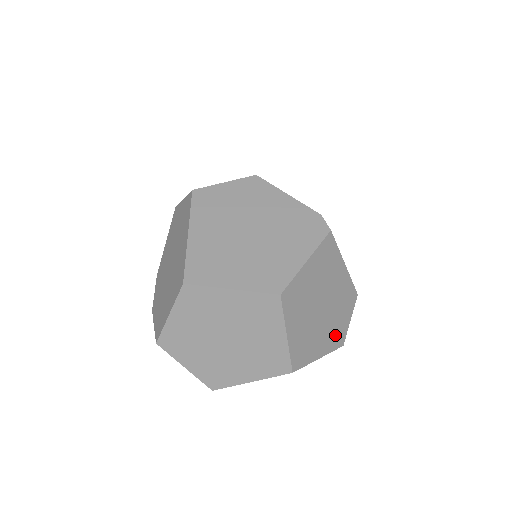
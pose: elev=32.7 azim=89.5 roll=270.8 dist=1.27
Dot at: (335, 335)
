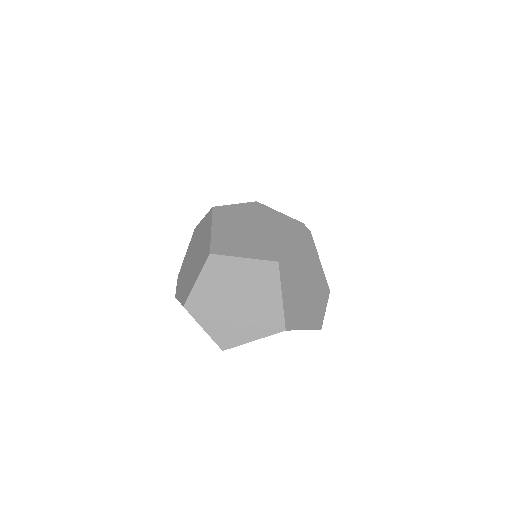
Dot at: (315, 317)
